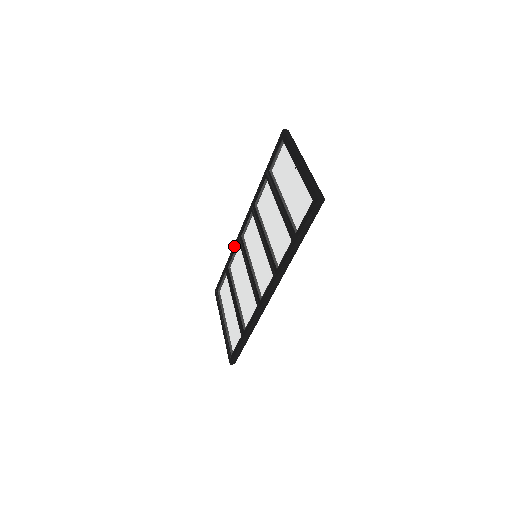
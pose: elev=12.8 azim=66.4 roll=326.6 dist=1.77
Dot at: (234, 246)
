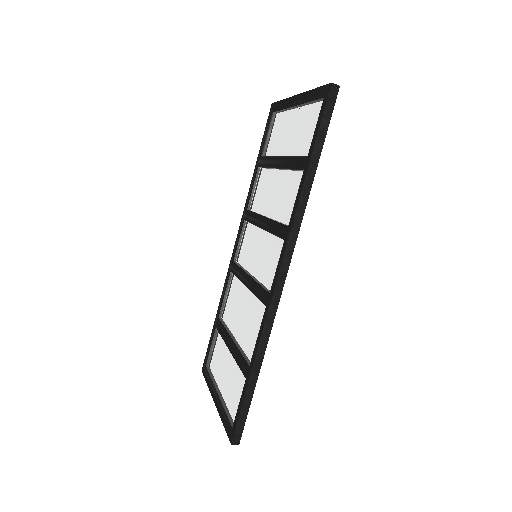
Dot at: (225, 282)
